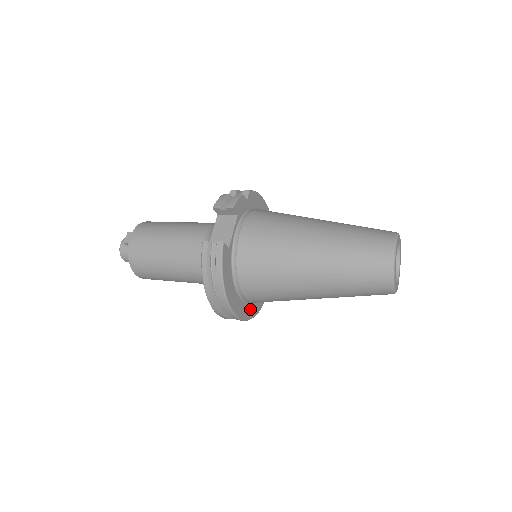
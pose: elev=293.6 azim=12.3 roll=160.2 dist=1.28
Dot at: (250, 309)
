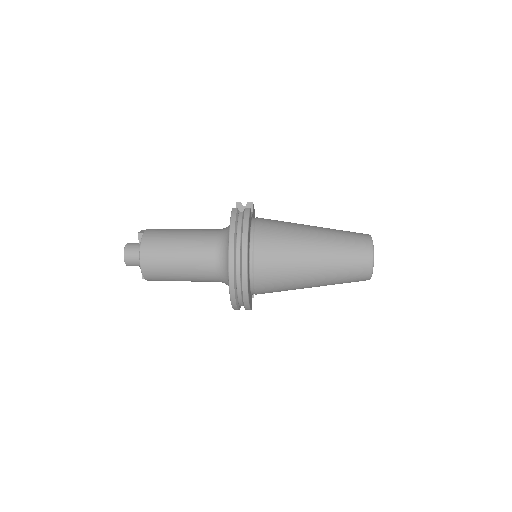
Dot at: (249, 290)
